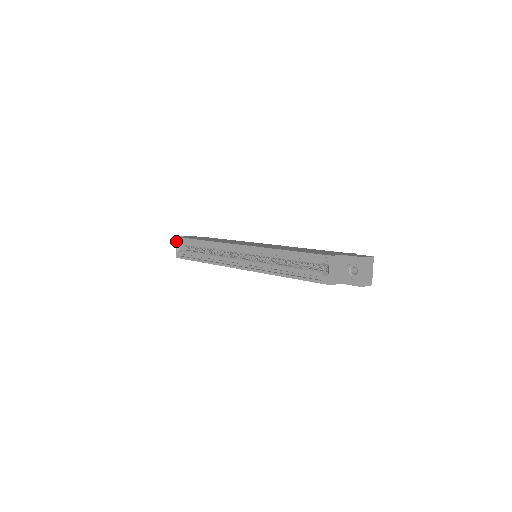
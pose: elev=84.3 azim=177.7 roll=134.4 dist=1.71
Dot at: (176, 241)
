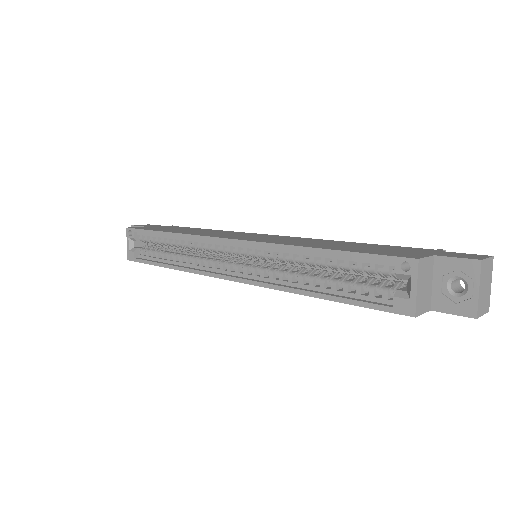
Dot at: (126, 234)
